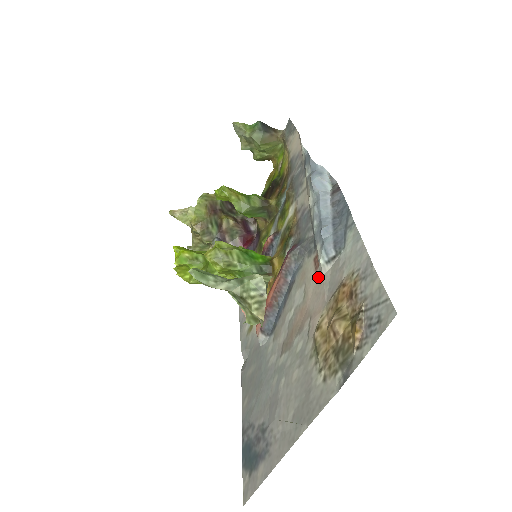
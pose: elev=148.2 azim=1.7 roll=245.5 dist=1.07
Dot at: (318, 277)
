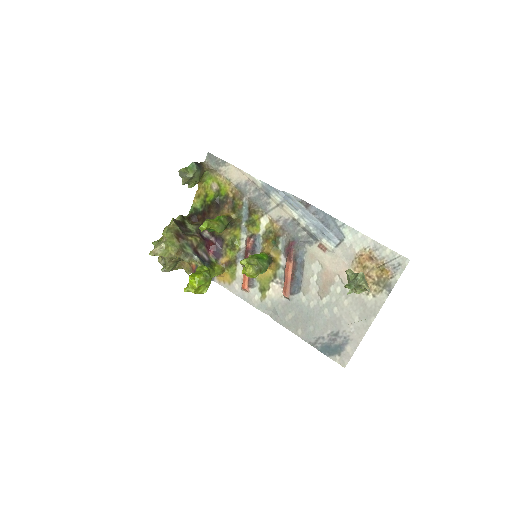
Dot at: (330, 255)
